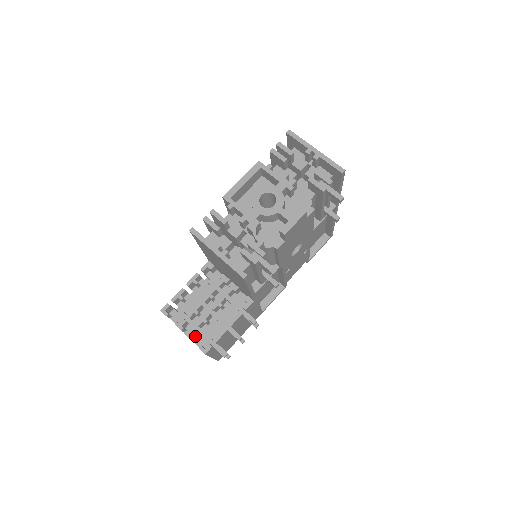
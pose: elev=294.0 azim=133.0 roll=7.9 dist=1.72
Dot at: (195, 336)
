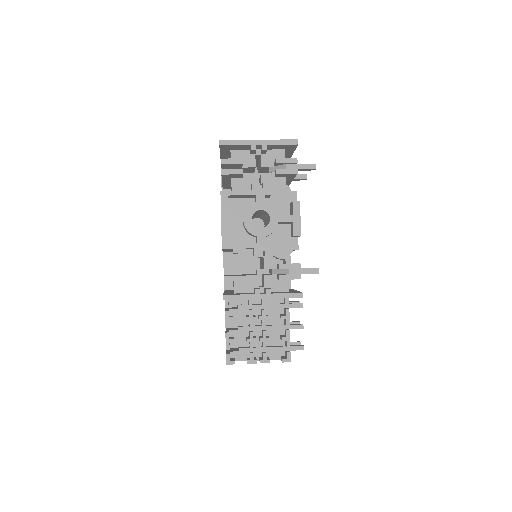
Dot at: occluded
